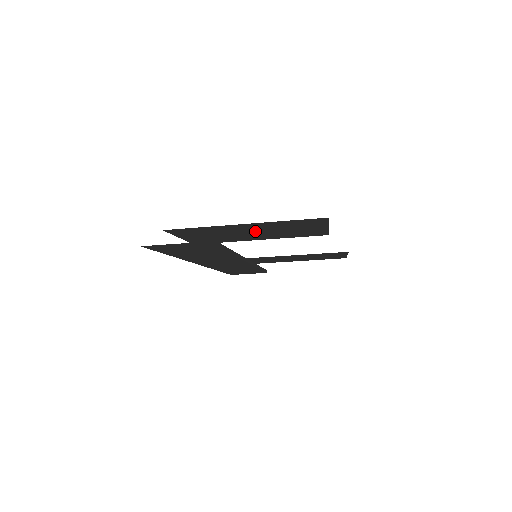
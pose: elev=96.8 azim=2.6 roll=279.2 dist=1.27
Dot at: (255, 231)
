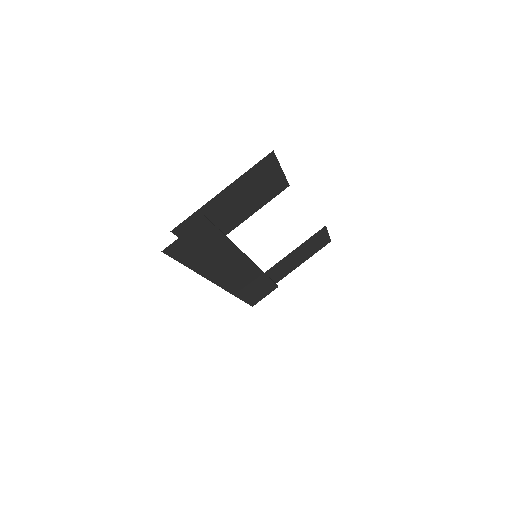
Dot at: (235, 203)
